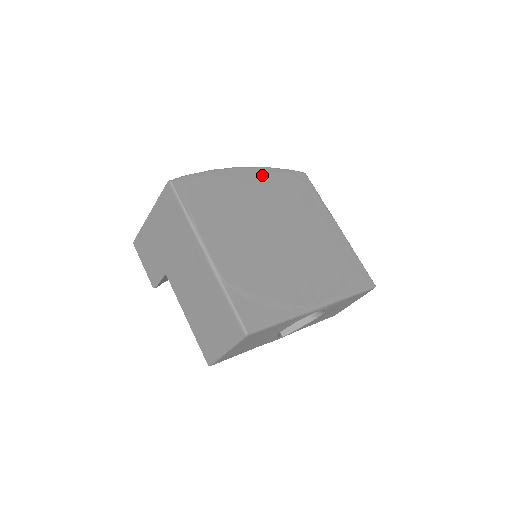
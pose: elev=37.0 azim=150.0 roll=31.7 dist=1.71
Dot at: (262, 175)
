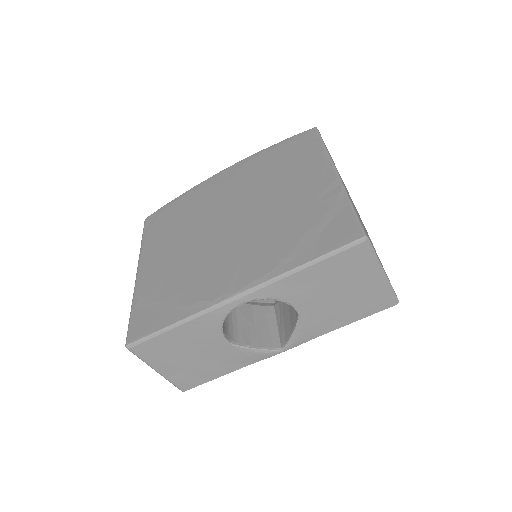
Dot at: (246, 164)
